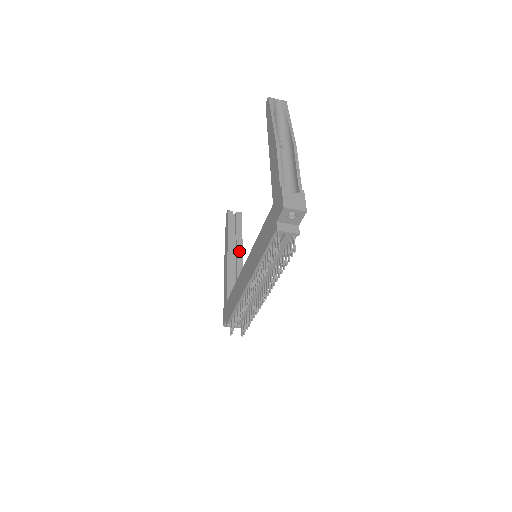
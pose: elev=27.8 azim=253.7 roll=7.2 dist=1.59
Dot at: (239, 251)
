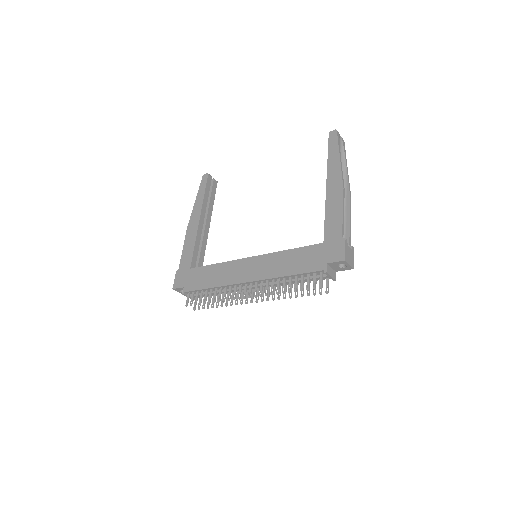
Dot at: (208, 221)
